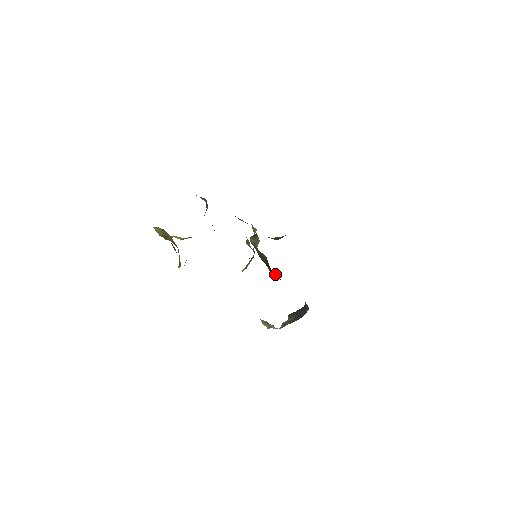
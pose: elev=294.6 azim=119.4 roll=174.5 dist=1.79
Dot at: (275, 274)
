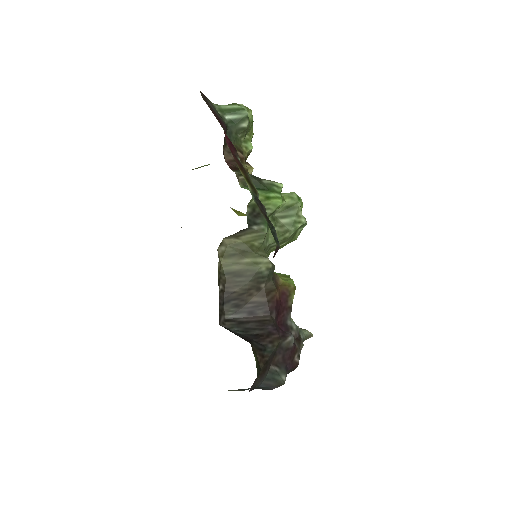
Dot at: (262, 303)
